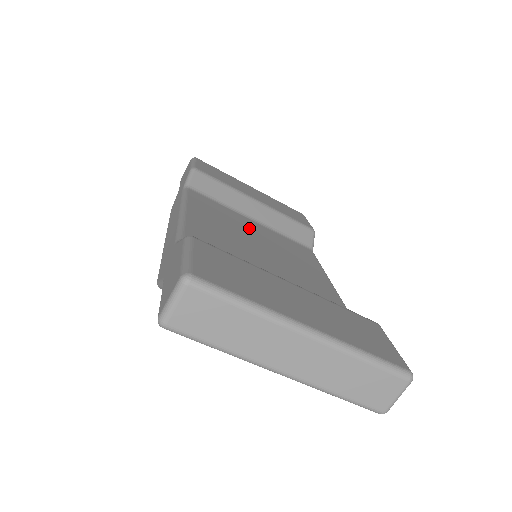
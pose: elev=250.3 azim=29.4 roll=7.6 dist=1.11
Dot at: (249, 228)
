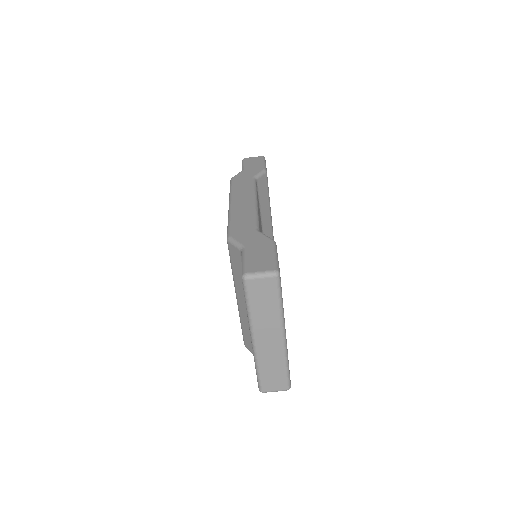
Dot at: occluded
